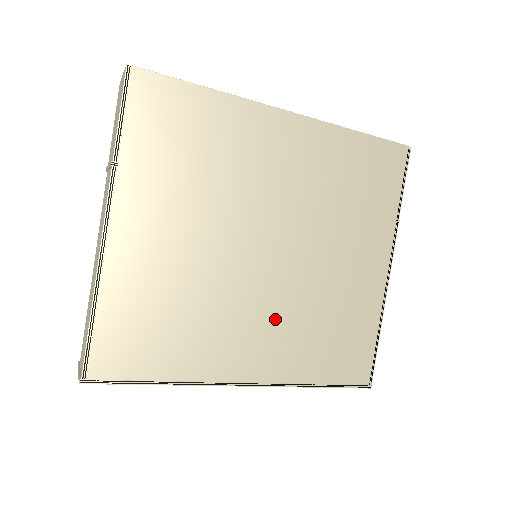
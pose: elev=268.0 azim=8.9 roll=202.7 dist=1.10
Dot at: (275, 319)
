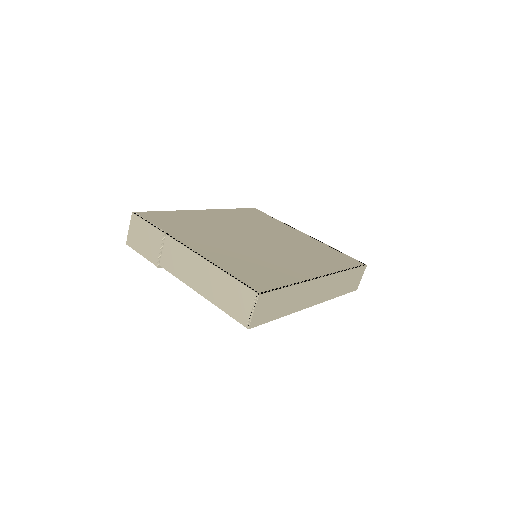
Dot at: (295, 256)
